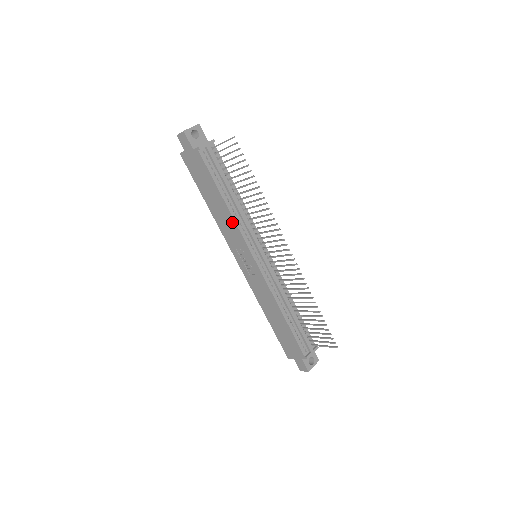
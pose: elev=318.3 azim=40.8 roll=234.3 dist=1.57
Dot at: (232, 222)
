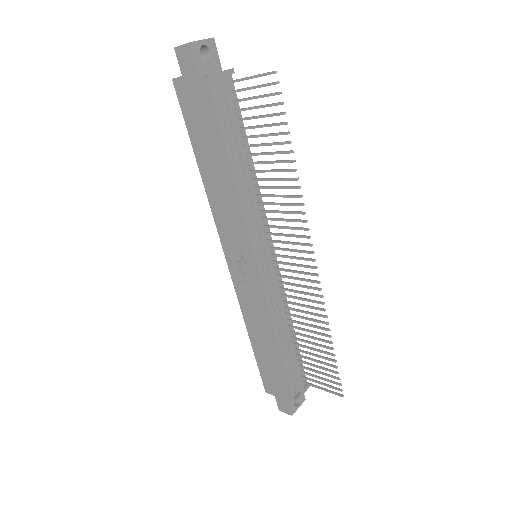
Dot at: (235, 203)
